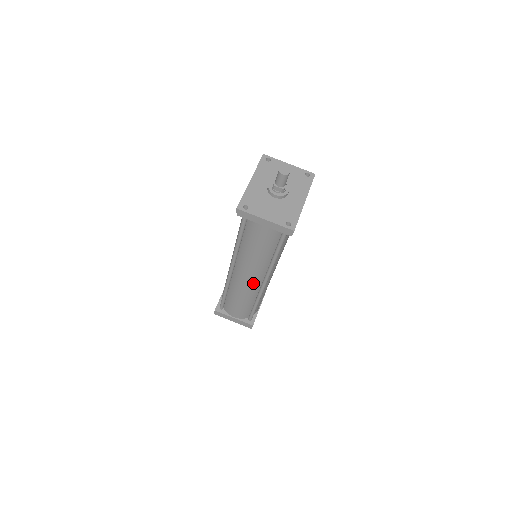
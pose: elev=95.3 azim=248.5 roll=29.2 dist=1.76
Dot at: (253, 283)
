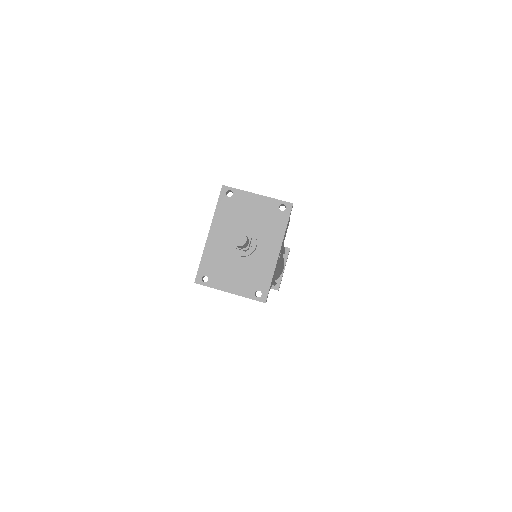
Dot at: occluded
